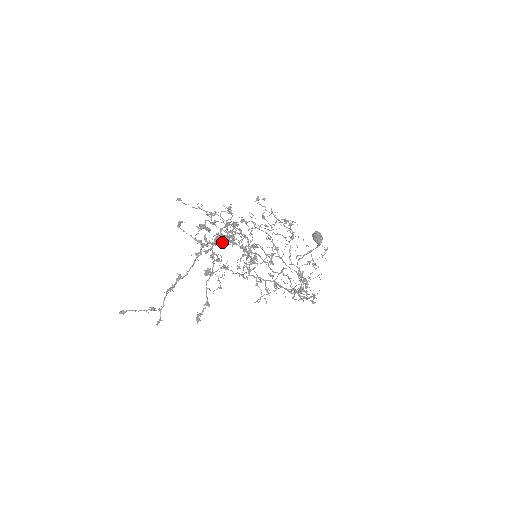
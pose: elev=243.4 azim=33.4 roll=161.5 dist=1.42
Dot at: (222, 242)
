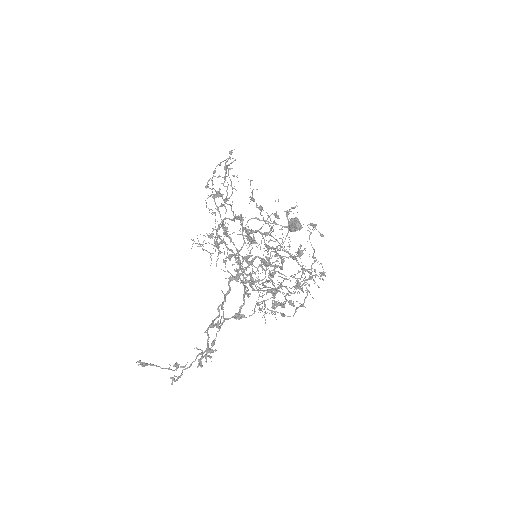
Dot at: occluded
